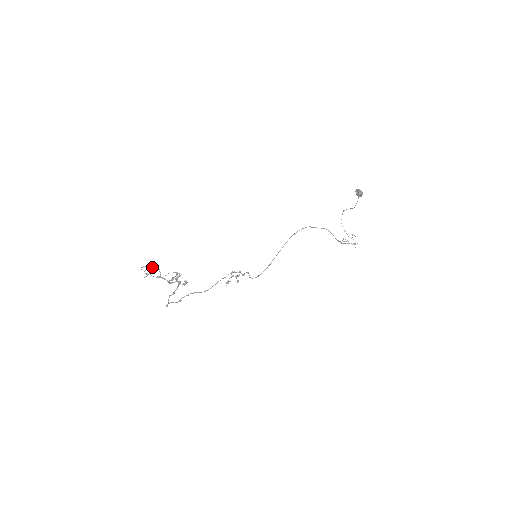
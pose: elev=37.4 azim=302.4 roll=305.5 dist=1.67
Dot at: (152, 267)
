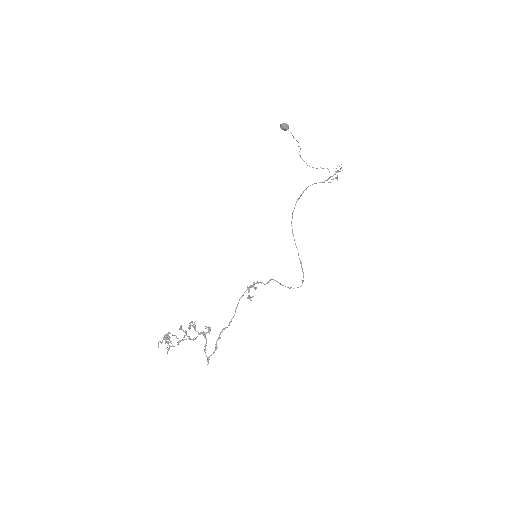
Dot at: occluded
